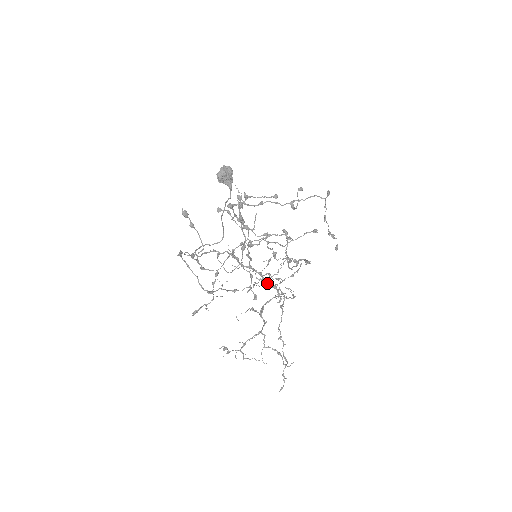
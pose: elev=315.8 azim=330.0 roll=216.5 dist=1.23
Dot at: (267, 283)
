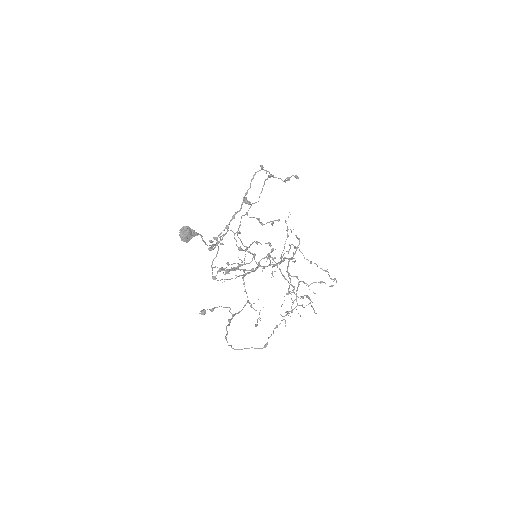
Dot at: occluded
